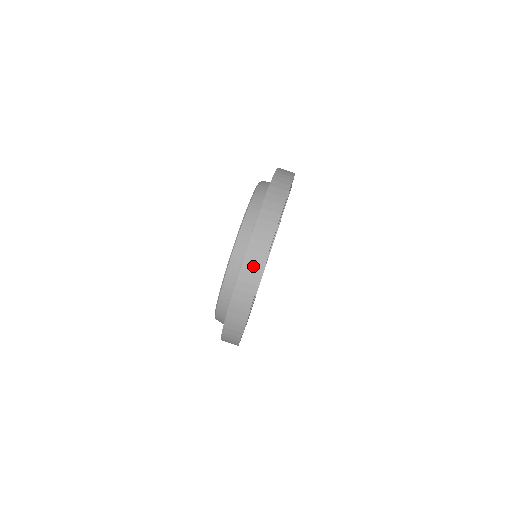
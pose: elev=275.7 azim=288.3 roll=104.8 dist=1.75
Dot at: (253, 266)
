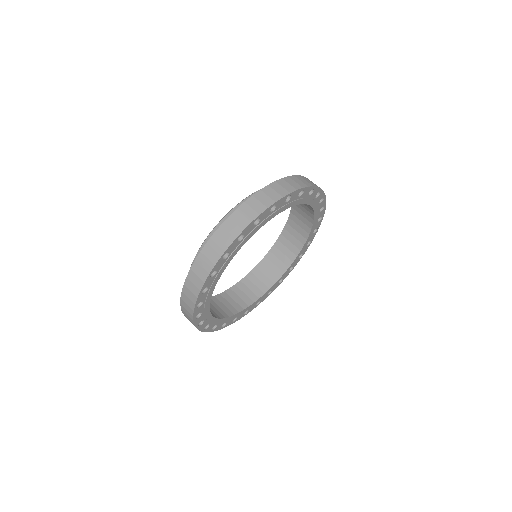
Dot at: (249, 211)
